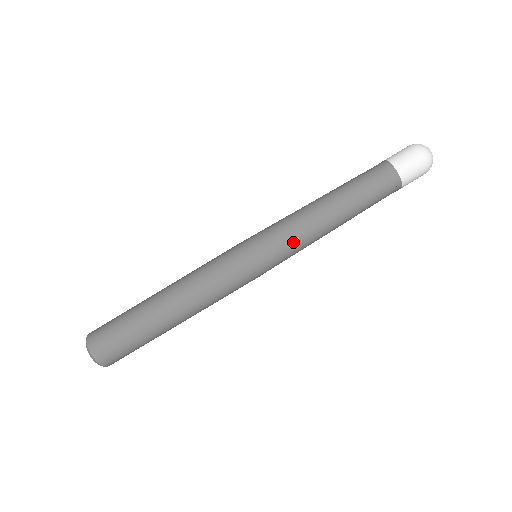
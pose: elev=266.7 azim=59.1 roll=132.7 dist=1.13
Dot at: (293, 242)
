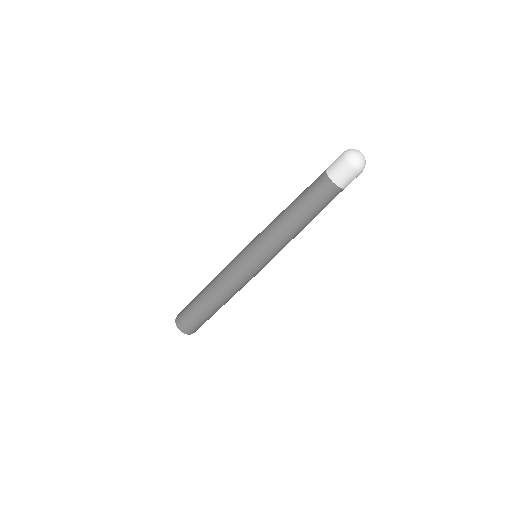
Dot at: (275, 249)
